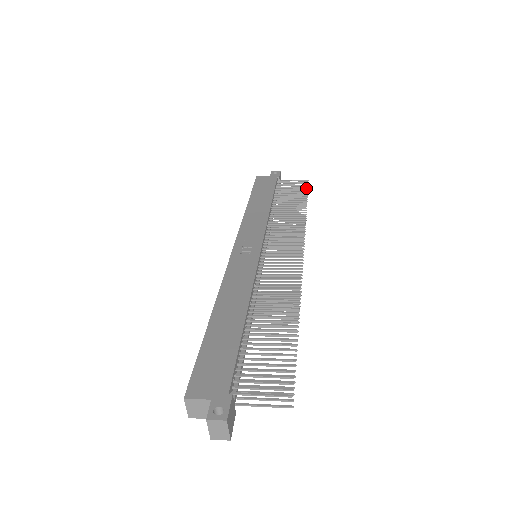
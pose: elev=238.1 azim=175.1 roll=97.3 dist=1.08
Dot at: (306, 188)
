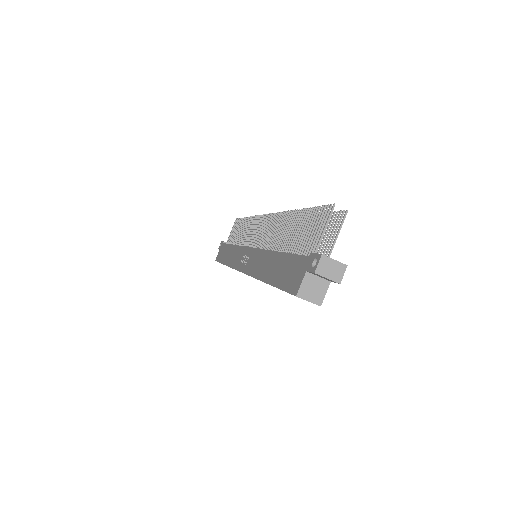
Dot at: (239, 219)
